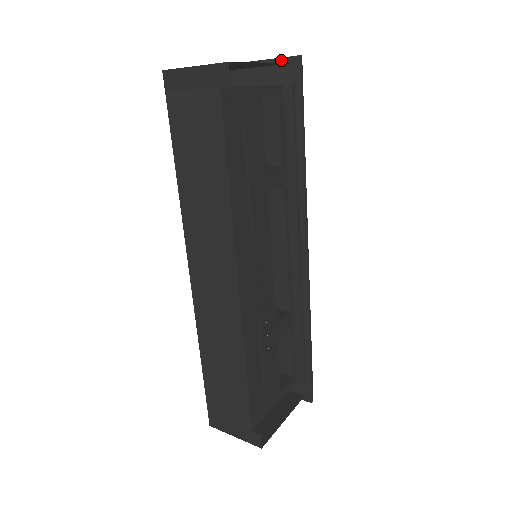
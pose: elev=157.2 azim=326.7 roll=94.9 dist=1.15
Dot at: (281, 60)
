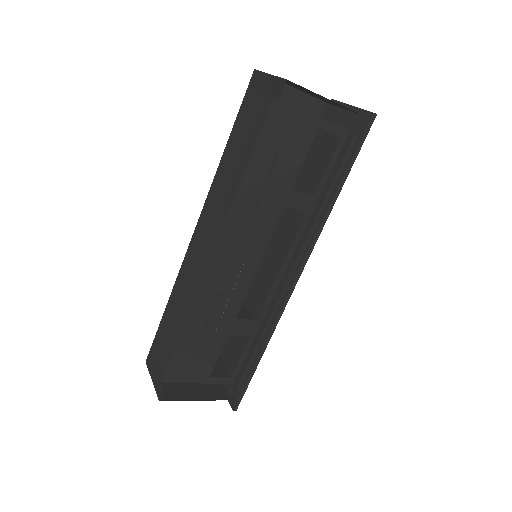
Dot at: (361, 111)
